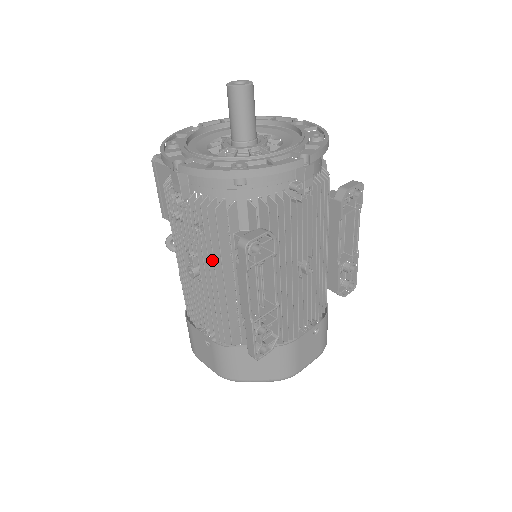
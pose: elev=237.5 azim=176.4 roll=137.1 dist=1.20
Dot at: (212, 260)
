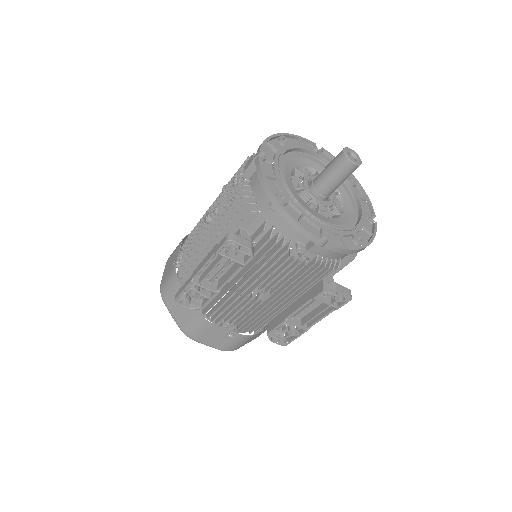
Dot at: occluded
